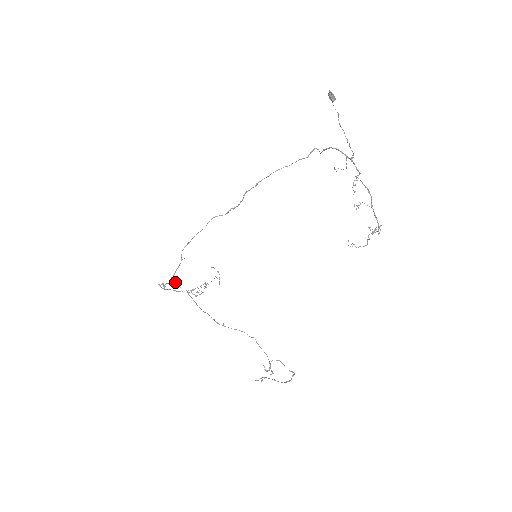
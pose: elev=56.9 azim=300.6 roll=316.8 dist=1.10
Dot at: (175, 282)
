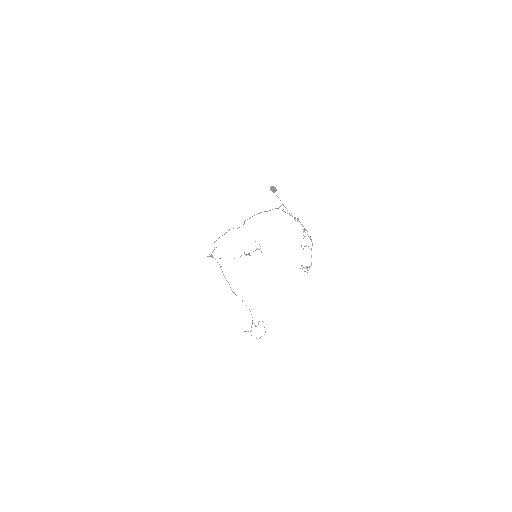
Dot at: occluded
